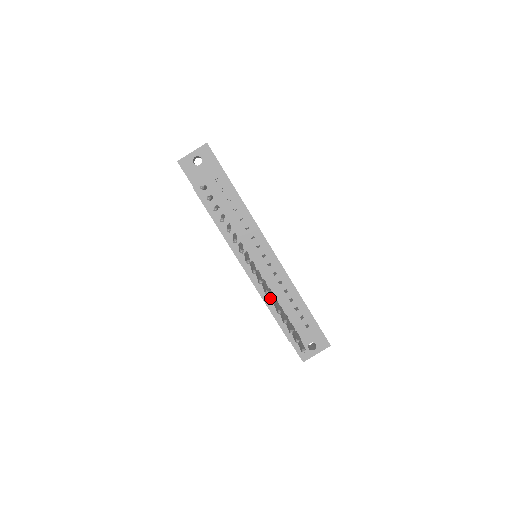
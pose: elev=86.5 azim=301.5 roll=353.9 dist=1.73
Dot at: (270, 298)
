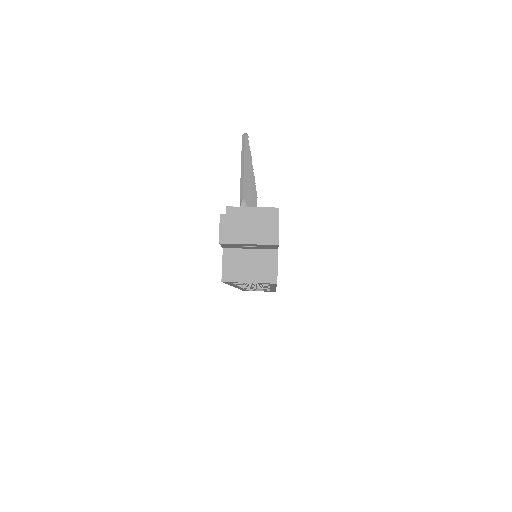
Dot at: occluded
